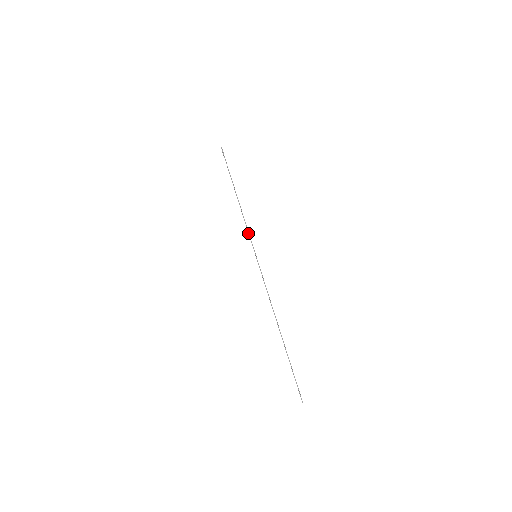
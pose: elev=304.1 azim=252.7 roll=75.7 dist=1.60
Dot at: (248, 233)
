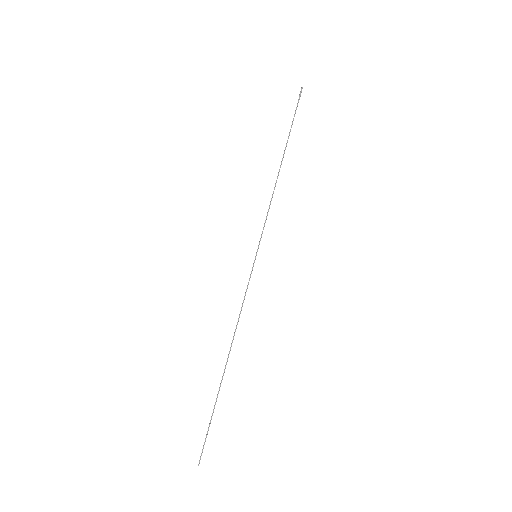
Dot at: (265, 221)
